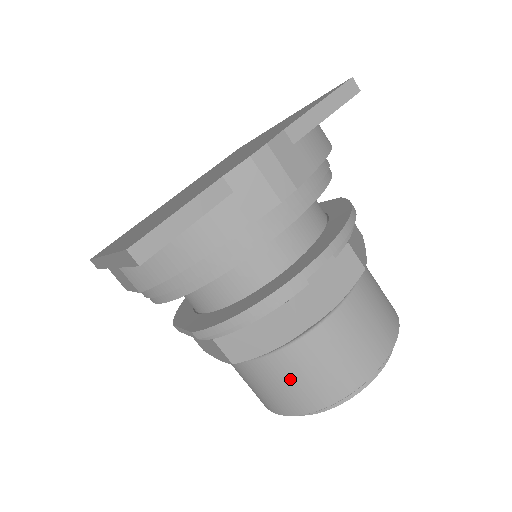
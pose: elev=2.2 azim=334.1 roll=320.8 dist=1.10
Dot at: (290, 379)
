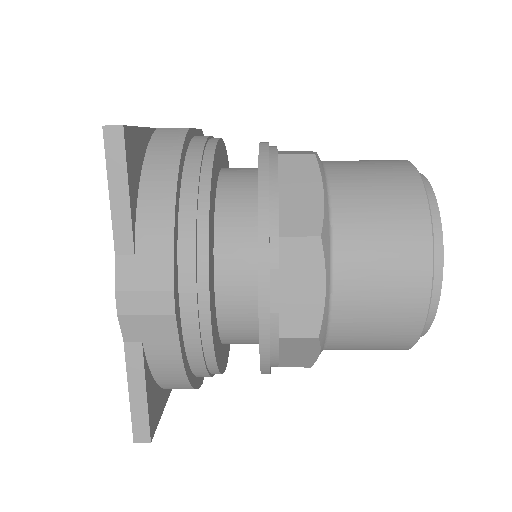
Dot at: (362, 347)
